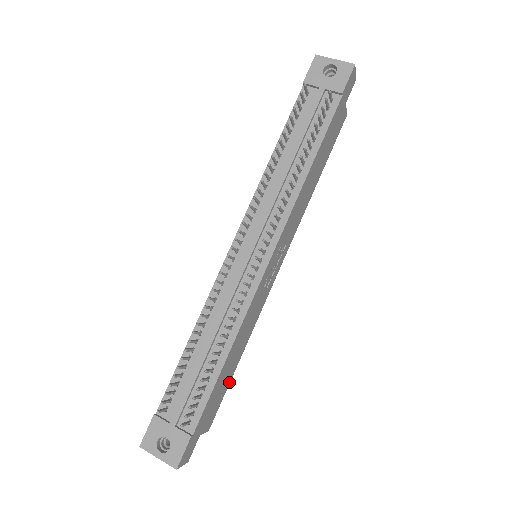
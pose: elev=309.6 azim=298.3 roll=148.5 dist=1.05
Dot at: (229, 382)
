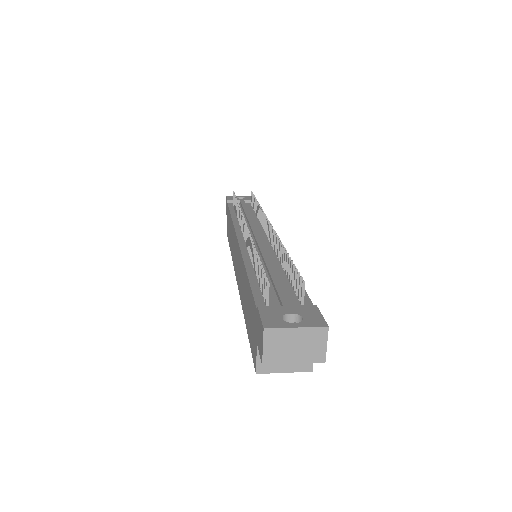
Dot at: occluded
